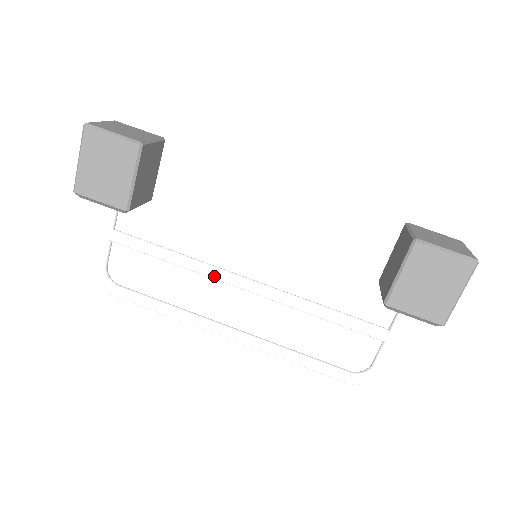
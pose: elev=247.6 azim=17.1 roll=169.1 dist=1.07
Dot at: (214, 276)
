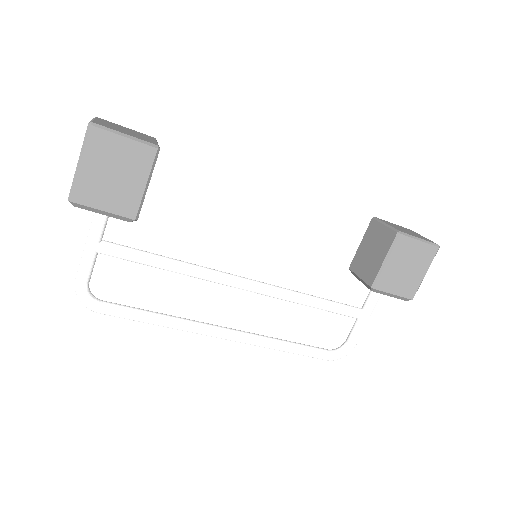
Dot at: (216, 279)
